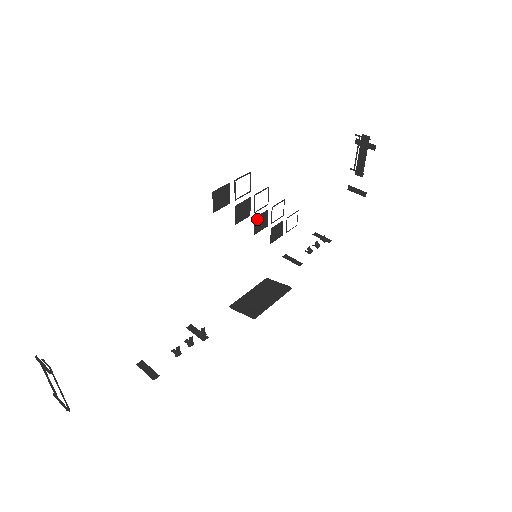
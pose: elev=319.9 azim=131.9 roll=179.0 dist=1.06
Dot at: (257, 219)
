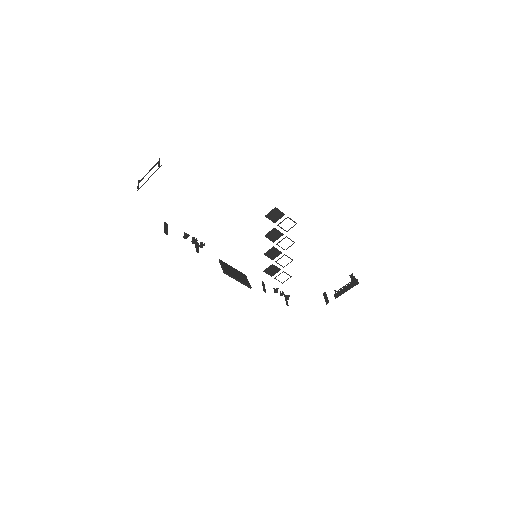
Dot at: (274, 249)
